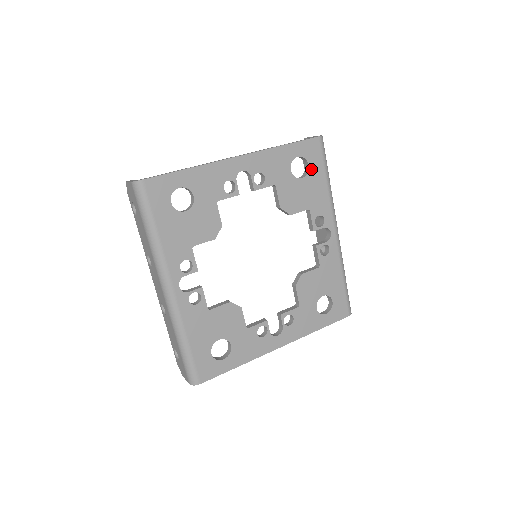
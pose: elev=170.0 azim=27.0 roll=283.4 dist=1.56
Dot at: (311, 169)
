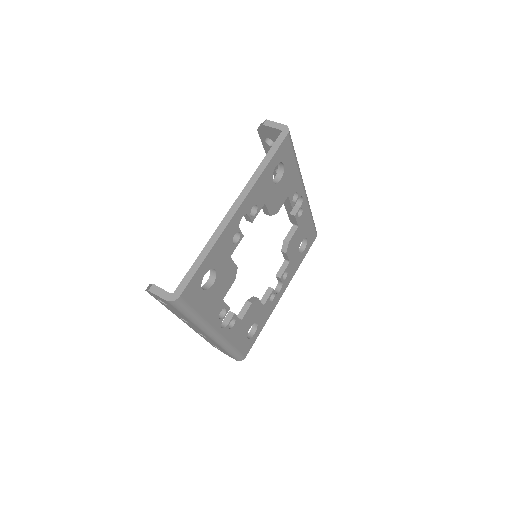
Dot at: (286, 166)
